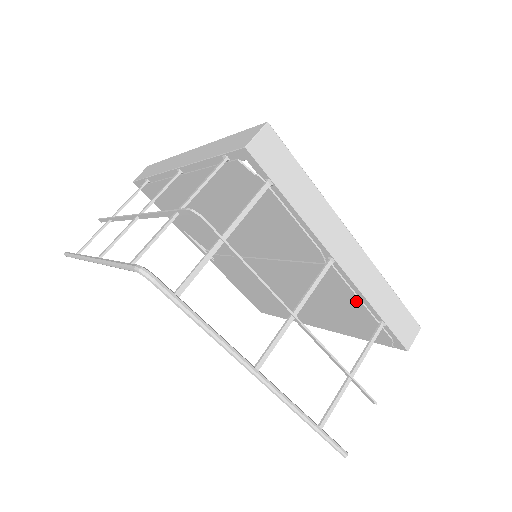
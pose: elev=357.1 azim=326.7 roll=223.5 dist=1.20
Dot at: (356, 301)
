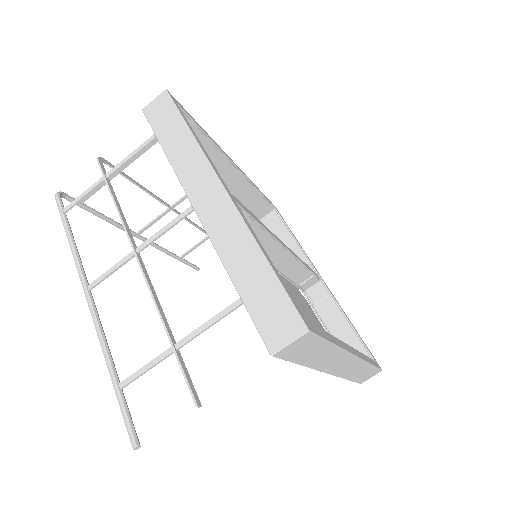
Dot at: occluded
